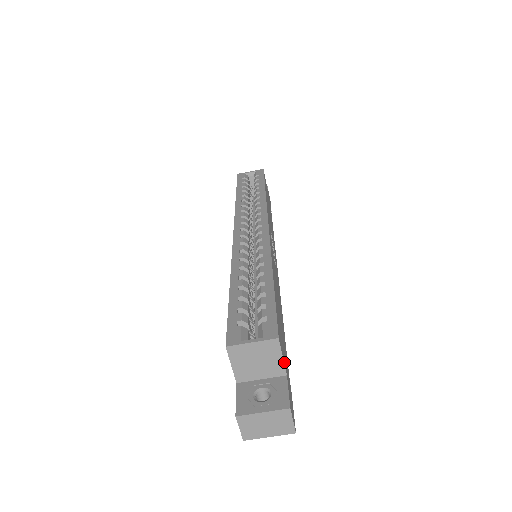
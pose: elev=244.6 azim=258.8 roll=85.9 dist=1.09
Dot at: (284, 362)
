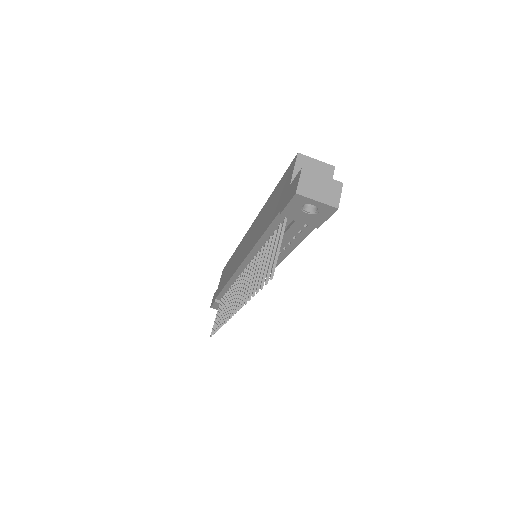
Dot at: occluded
